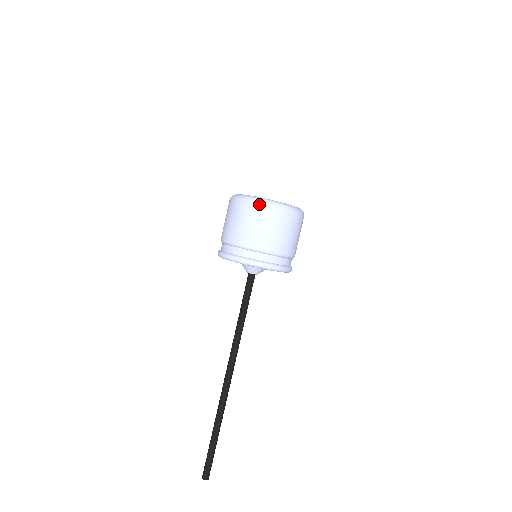
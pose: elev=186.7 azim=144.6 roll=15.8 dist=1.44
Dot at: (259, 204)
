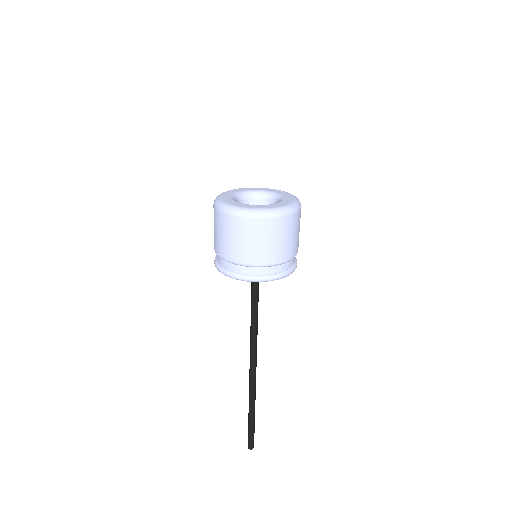
Dot at: (249, 218)
